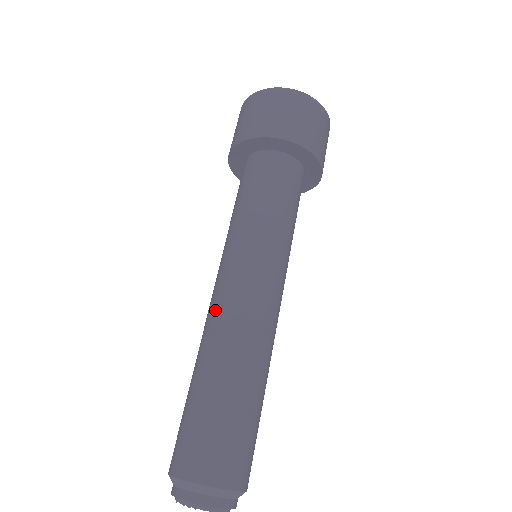
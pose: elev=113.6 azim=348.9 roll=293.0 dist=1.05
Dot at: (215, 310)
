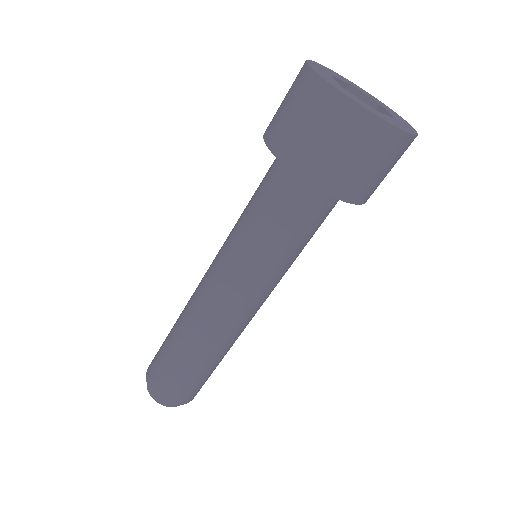
Dot at: (216, 323)
